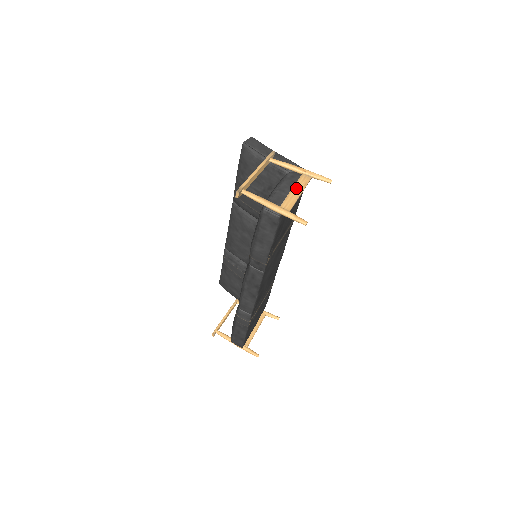
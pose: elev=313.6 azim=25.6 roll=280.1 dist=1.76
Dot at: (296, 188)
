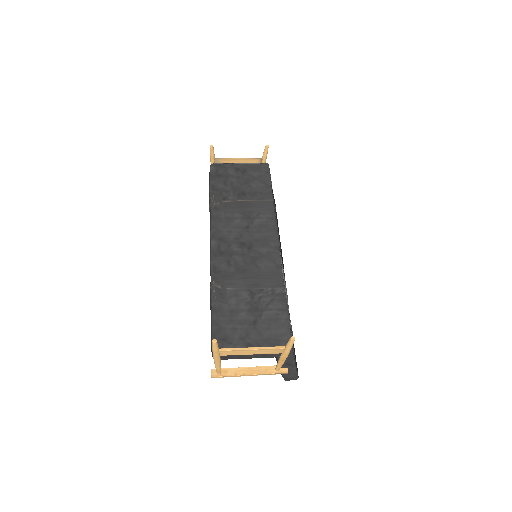
Dot at: (242, 162)
